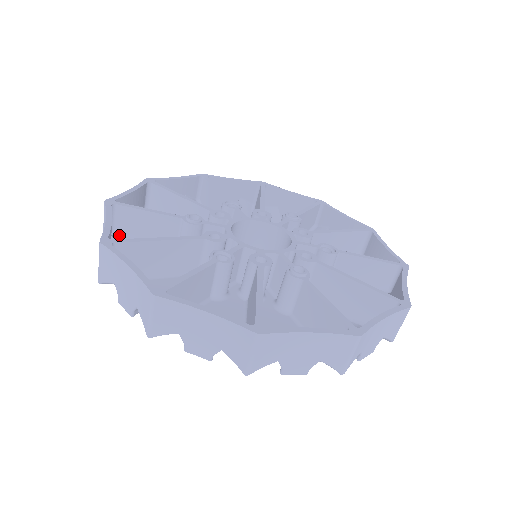
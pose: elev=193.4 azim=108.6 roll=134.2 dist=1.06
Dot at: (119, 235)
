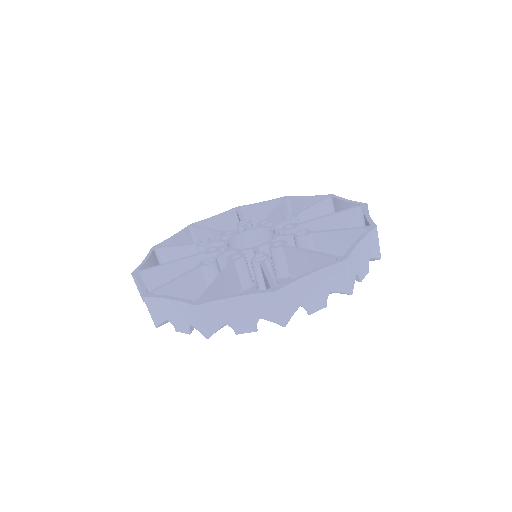
Dot at: occluded
